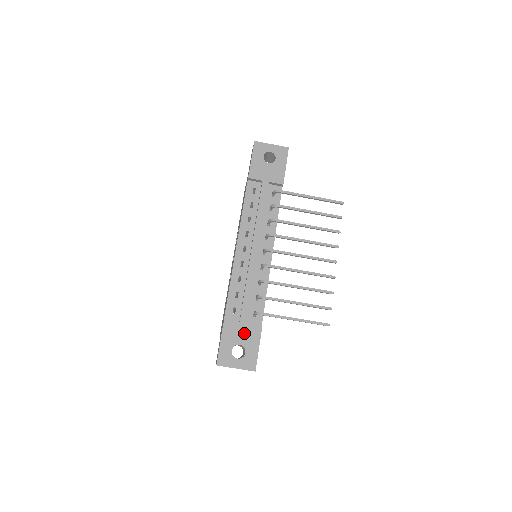
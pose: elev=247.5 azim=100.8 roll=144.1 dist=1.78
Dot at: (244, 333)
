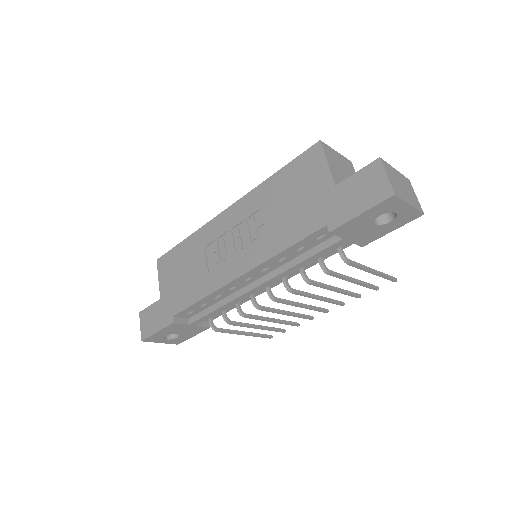
Dot at: (187, 330)
